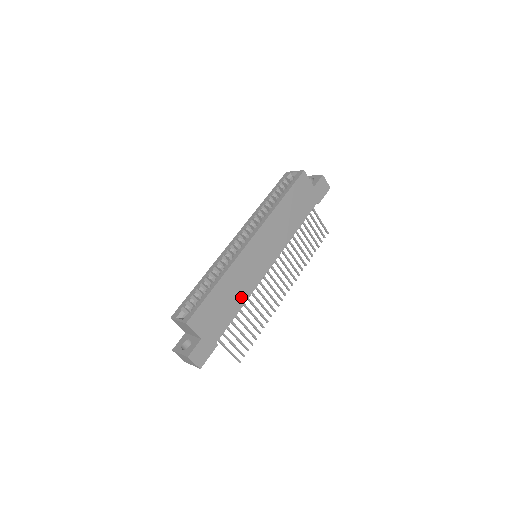
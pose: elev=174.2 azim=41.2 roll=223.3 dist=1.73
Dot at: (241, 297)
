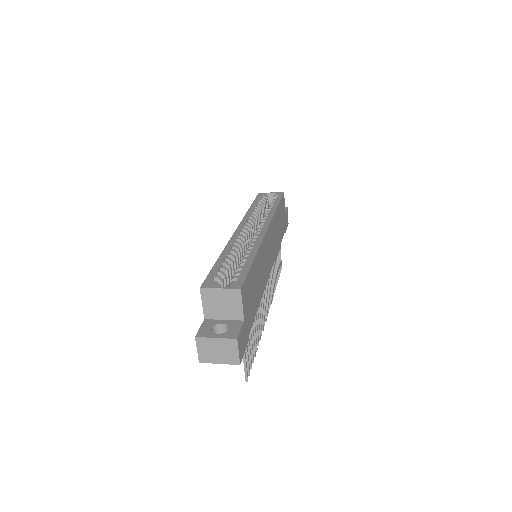
Dot at: (260, 290)
